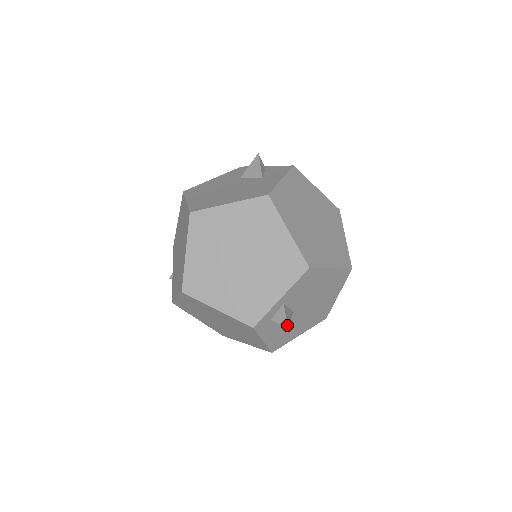
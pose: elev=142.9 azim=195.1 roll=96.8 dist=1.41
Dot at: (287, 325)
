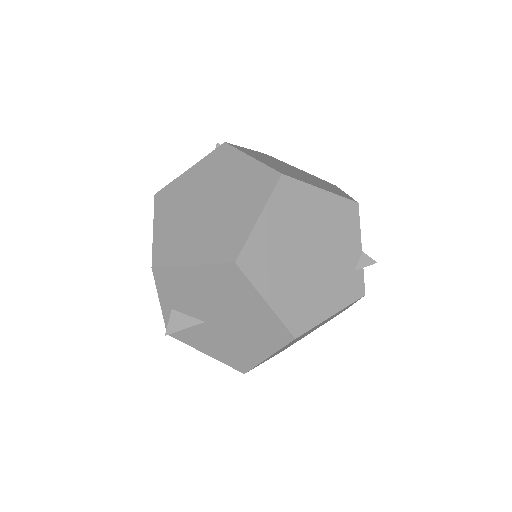
Dot at: (165, 334)
